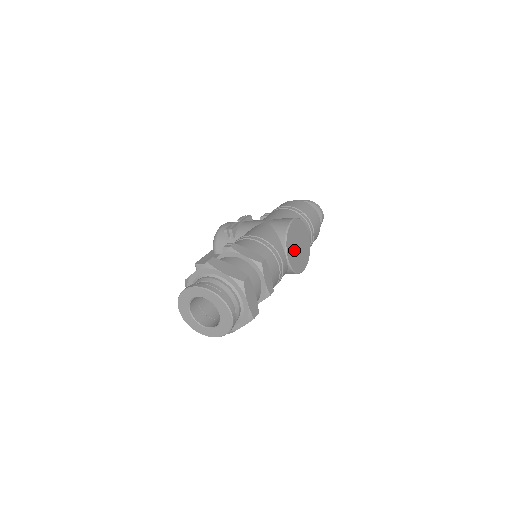
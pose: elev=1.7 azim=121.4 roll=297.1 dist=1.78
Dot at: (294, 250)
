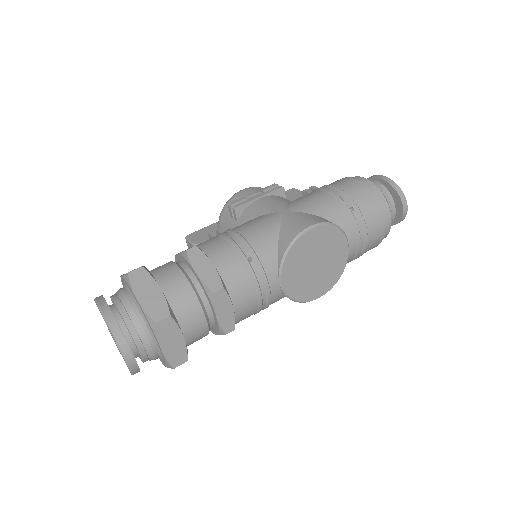
Dot at: (302, 271)
